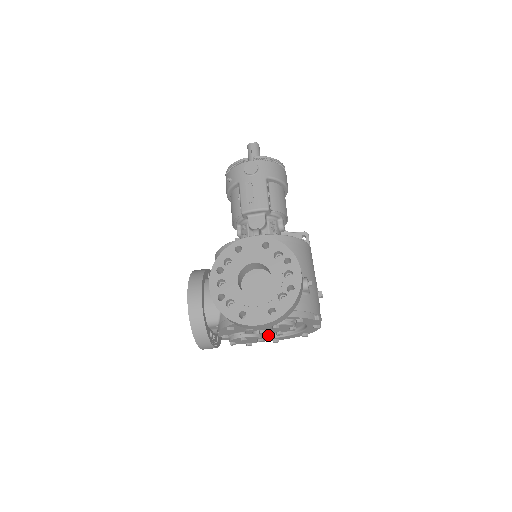
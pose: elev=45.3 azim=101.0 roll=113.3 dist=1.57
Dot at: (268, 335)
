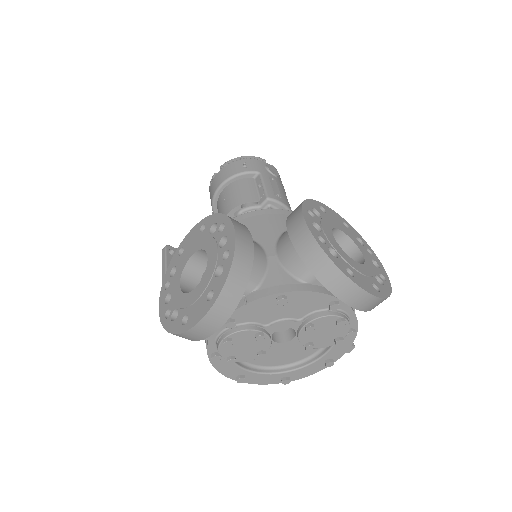
Dot at: (242, 363)
